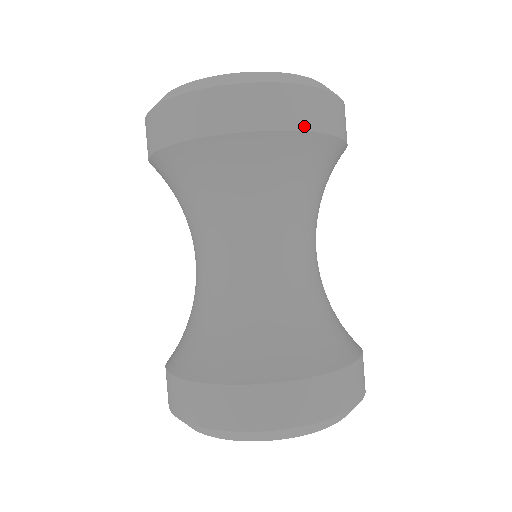
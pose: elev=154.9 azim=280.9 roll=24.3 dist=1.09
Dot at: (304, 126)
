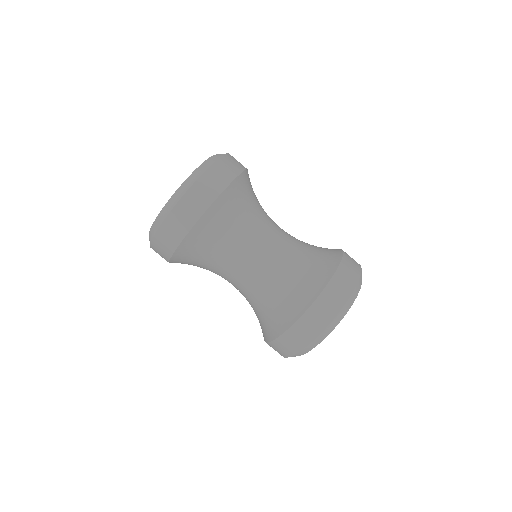
Dot at: (221, 189)
